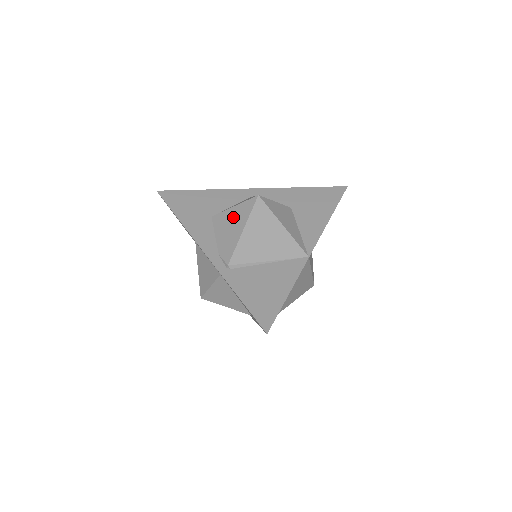
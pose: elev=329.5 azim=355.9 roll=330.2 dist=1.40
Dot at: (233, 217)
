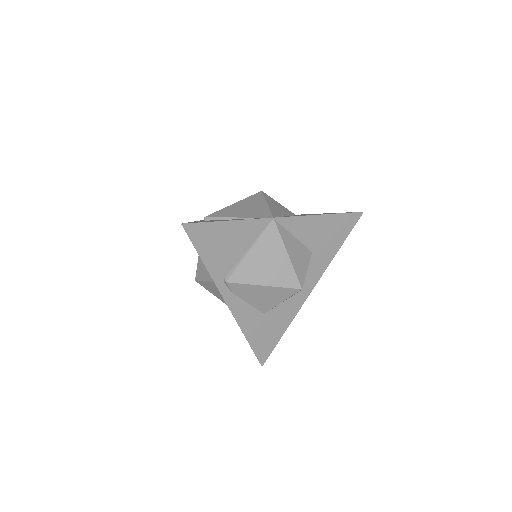
Dot at: occluded
